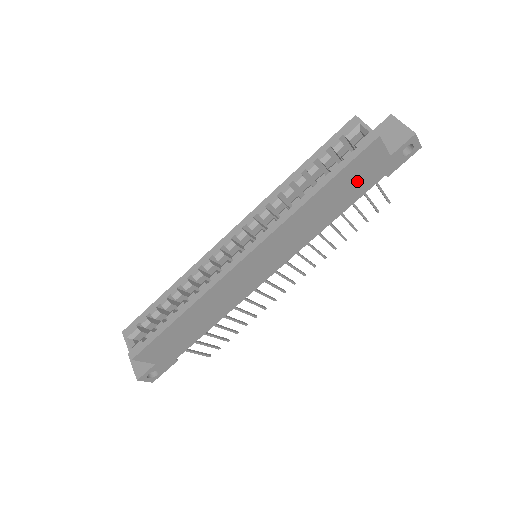
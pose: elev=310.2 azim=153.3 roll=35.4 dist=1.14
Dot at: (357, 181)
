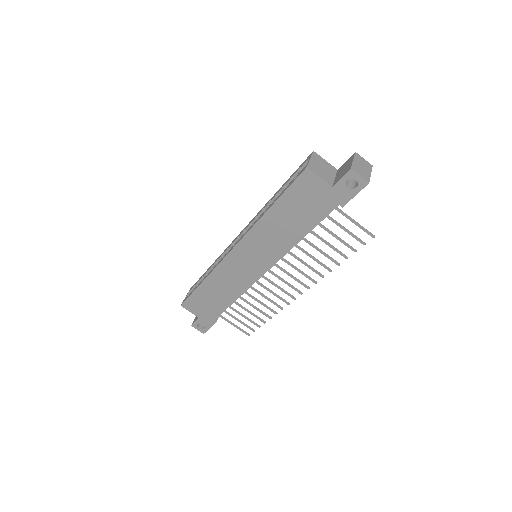
Dot at: (307, 205)
